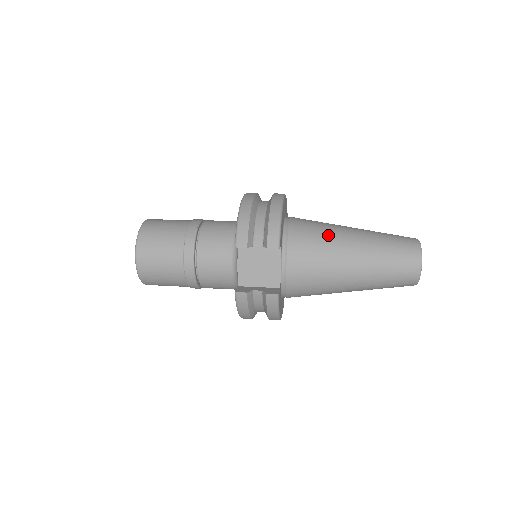
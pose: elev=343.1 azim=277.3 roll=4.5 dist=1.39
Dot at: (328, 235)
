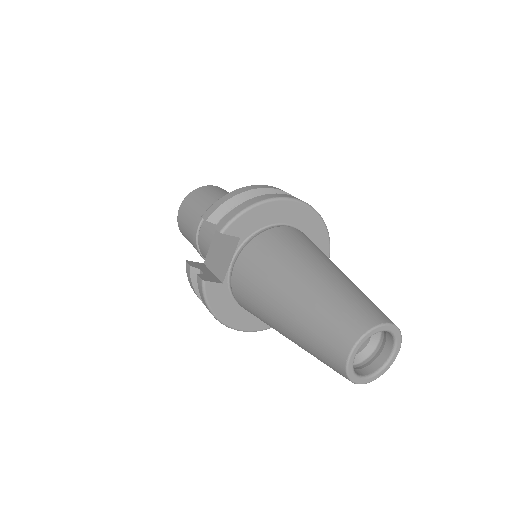
Dot at: (291, 255)
